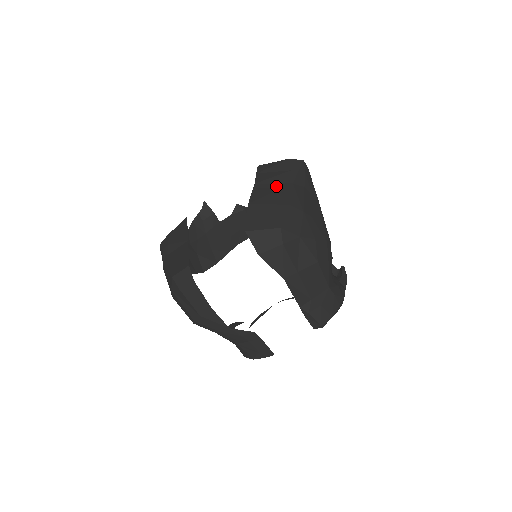
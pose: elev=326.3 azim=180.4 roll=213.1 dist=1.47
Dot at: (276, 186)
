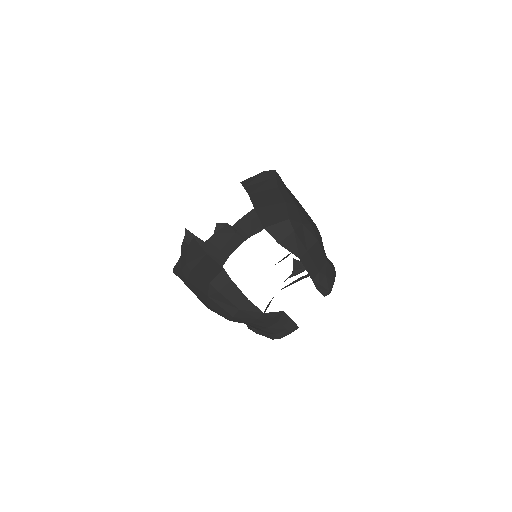
Dot at: (267, 192)
